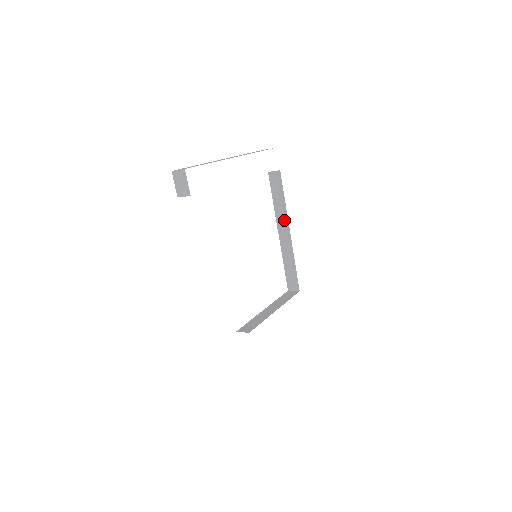
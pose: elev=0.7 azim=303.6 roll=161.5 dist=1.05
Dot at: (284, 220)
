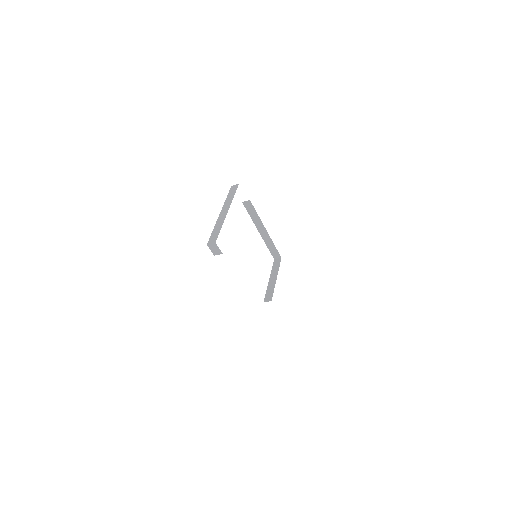
Dot at: (260, 225)
